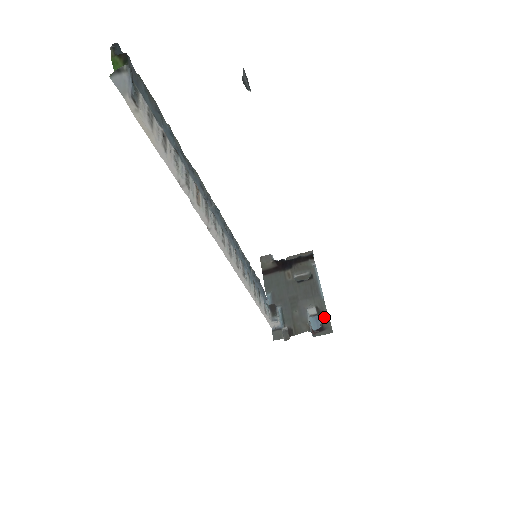
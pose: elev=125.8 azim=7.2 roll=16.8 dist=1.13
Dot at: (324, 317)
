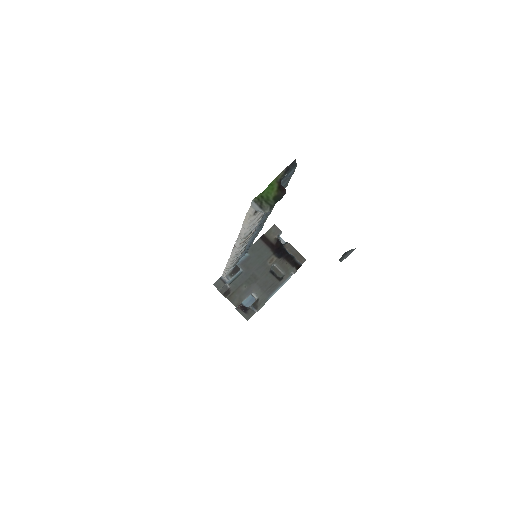
Dot at: (254, 309)
